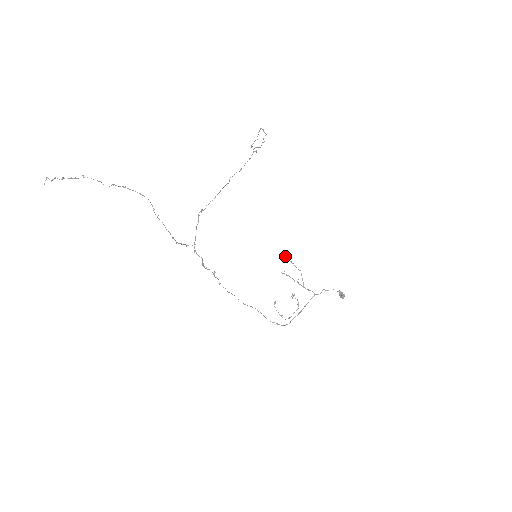
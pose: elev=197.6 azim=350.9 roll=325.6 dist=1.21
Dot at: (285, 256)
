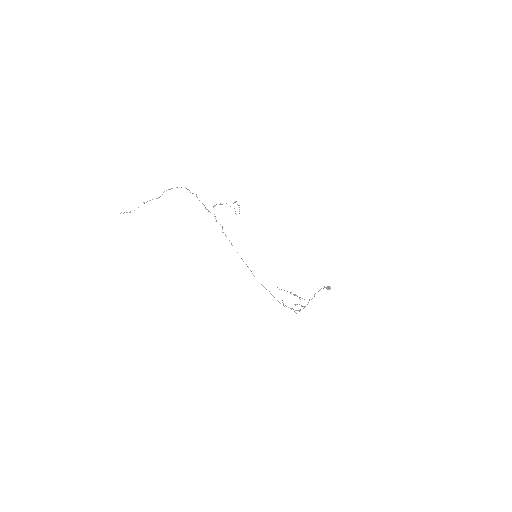
Dot at: (279, 289)
